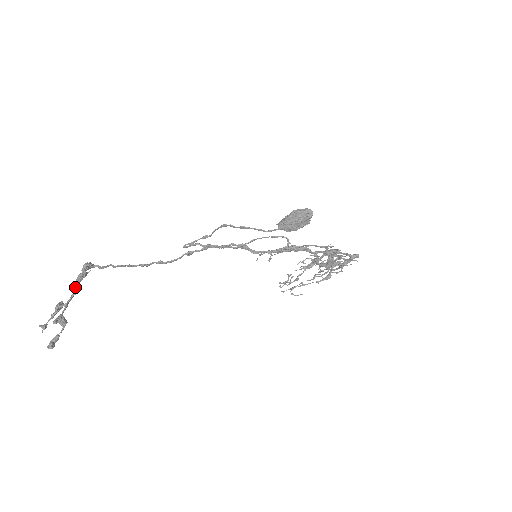
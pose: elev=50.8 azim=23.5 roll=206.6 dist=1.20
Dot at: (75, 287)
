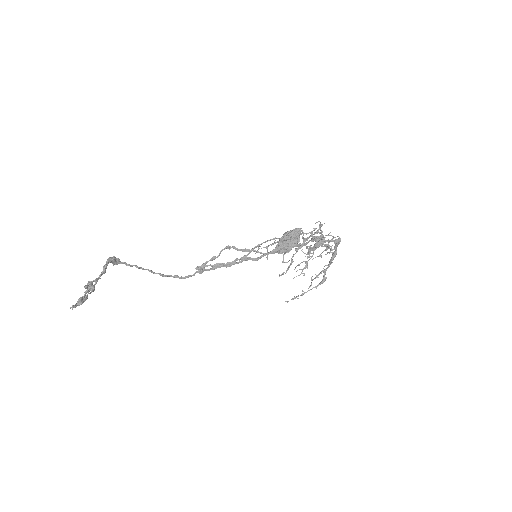
Dot at: (105, 264)
